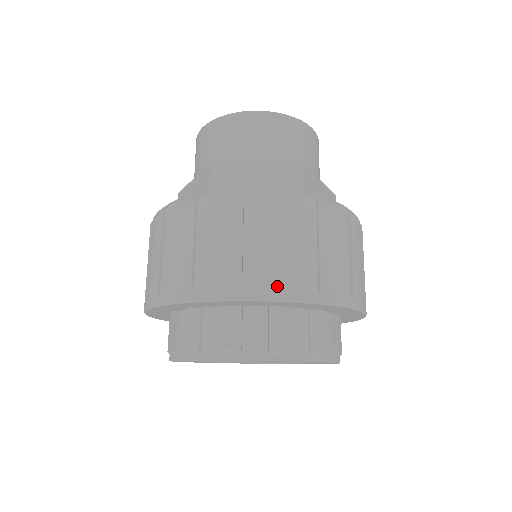
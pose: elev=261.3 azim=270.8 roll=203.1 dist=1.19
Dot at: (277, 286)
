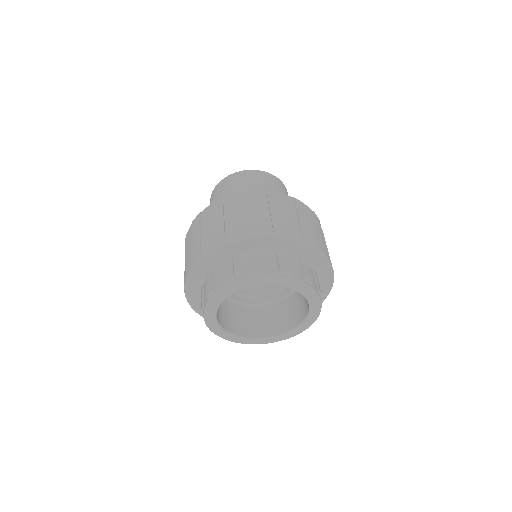
Dot at: (245, 232)
